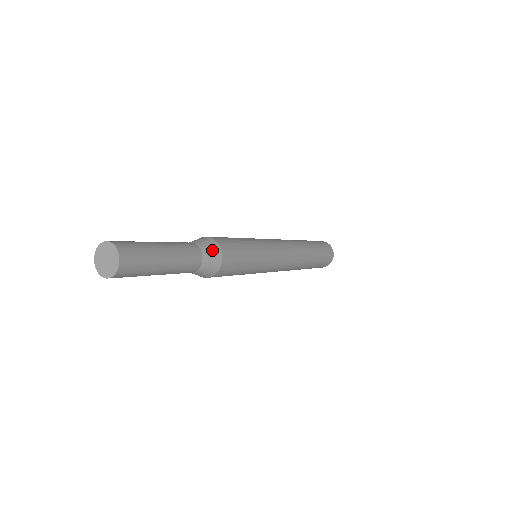
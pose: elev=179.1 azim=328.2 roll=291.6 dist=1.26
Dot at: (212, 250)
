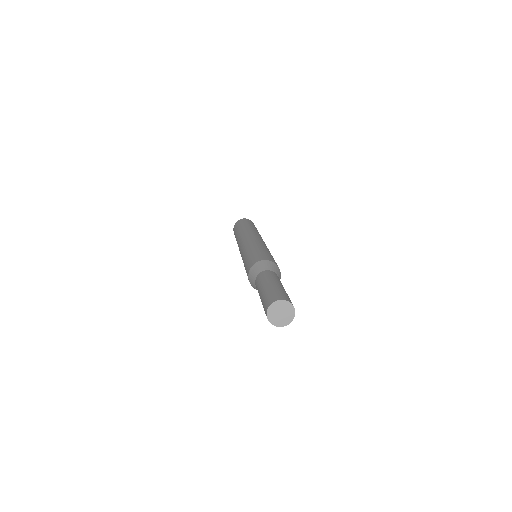
Dot at: (274, 267)
